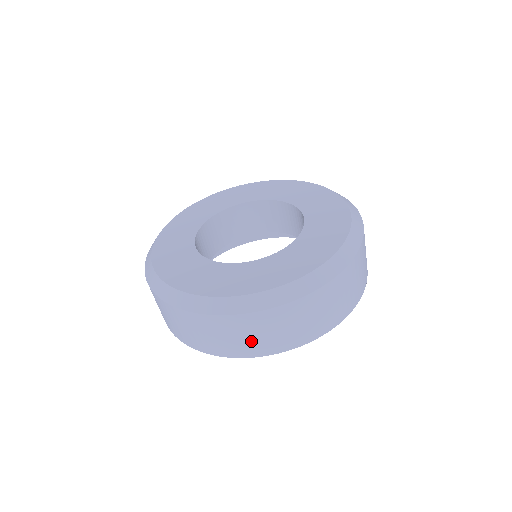
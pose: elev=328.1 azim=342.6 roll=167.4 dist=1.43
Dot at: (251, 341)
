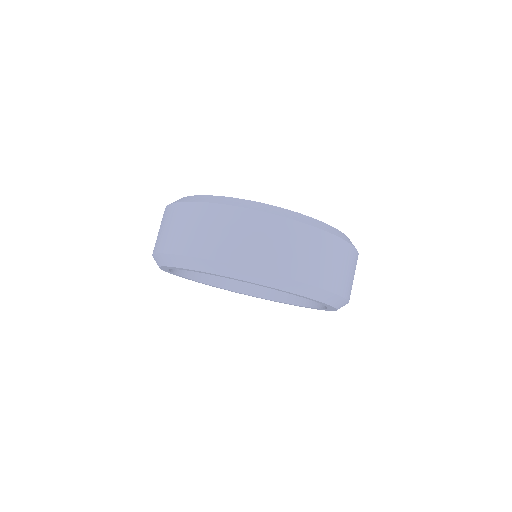
Dot at: (201, 236)
